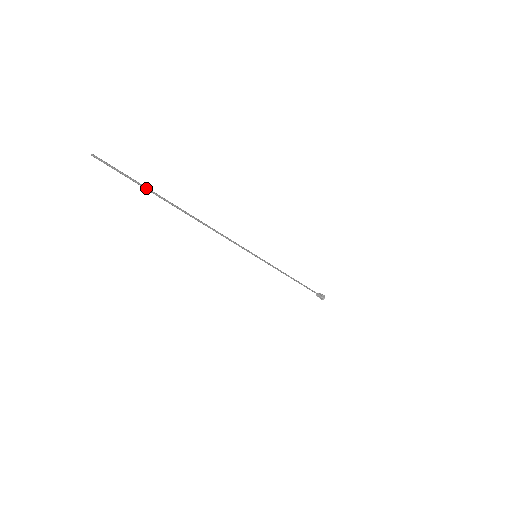
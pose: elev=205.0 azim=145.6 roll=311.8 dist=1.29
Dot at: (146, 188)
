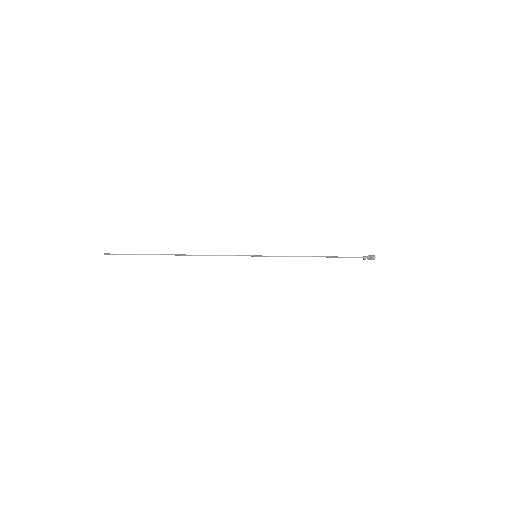
Dot at: (141, 254)
